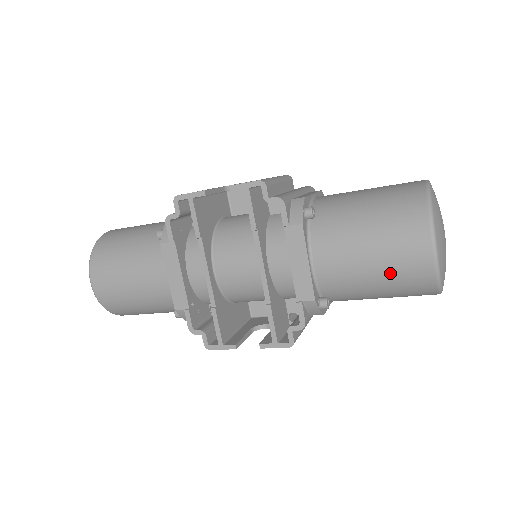
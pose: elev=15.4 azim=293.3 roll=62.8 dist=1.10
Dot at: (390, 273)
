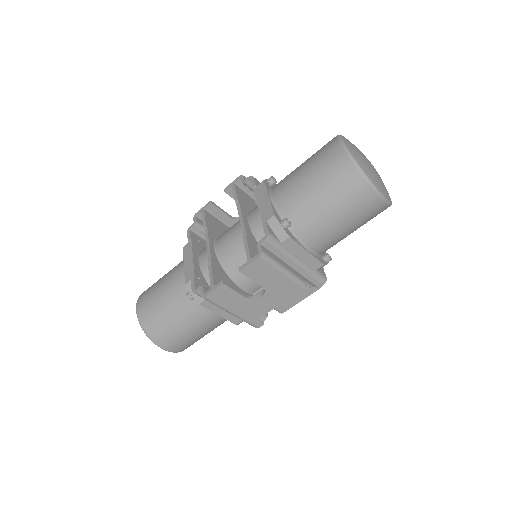
Dot at: (321, 174)
